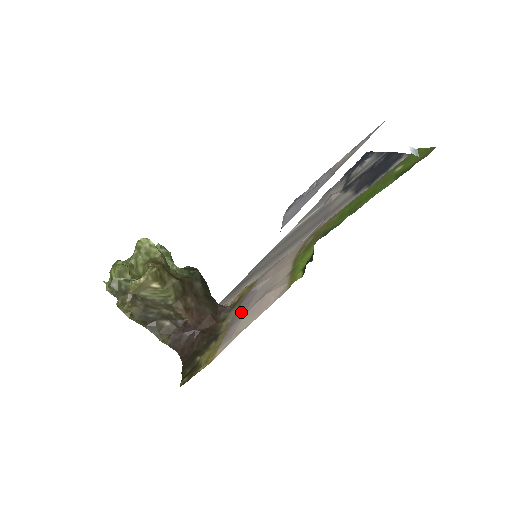
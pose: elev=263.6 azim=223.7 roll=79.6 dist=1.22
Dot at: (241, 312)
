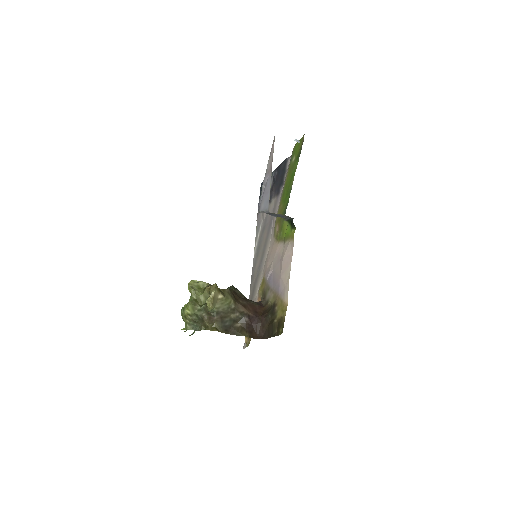
Dot at: (276, 282)
